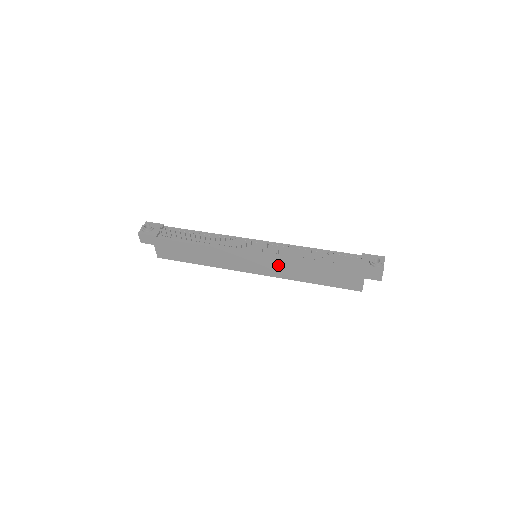
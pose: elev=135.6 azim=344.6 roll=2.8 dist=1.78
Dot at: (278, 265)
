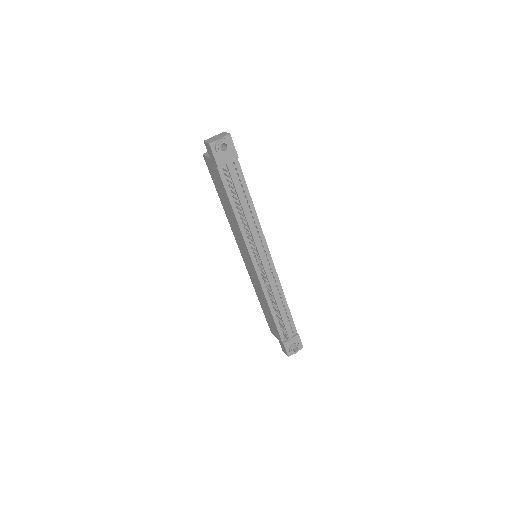
Dot at: (256, 281)
